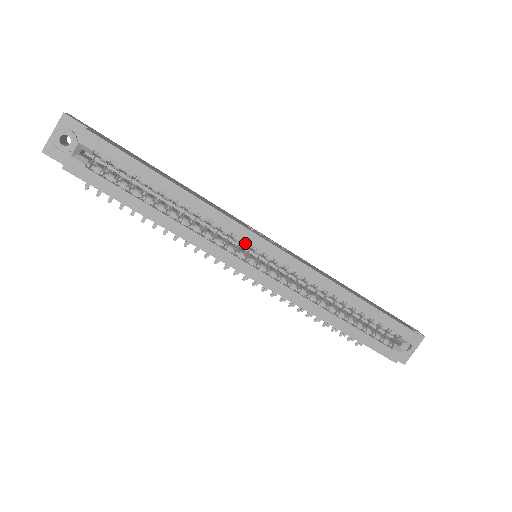
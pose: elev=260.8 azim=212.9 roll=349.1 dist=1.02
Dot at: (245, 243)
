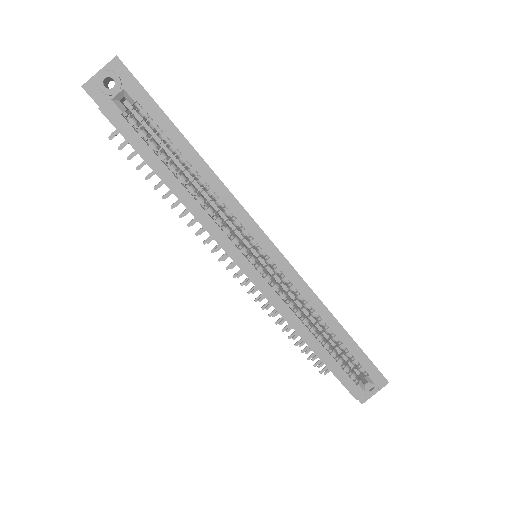
Dot at: (252, 239)
